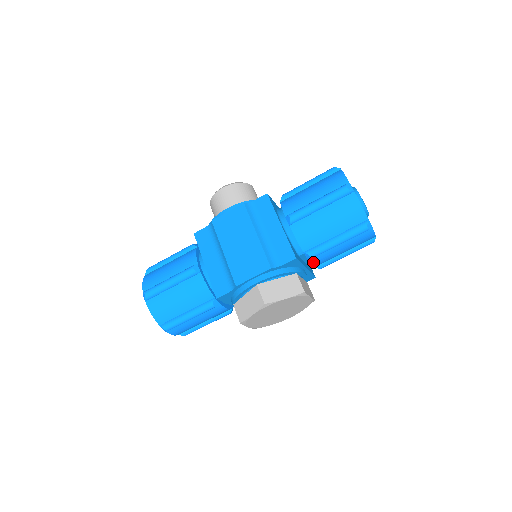
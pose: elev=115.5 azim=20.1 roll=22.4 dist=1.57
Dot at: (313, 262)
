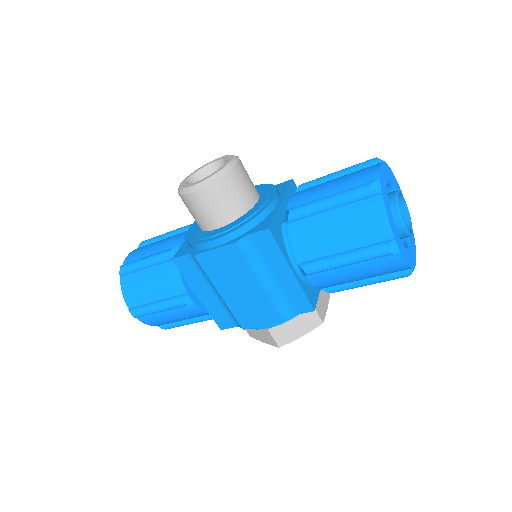
Dot at: occluded
